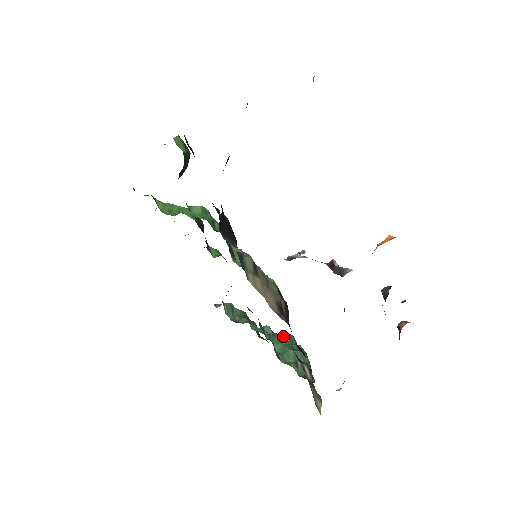
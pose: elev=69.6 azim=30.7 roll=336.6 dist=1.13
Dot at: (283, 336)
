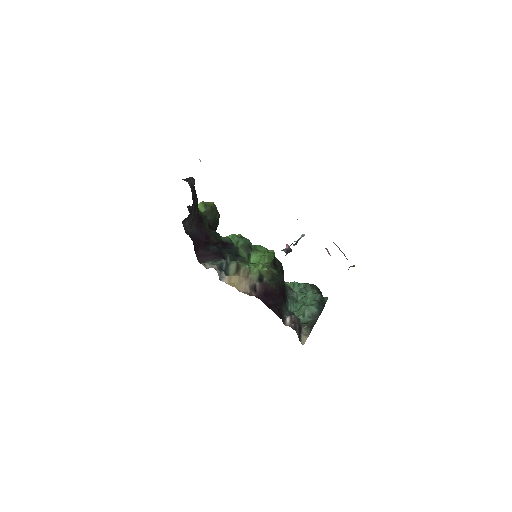
Dot at: (309, 297)
